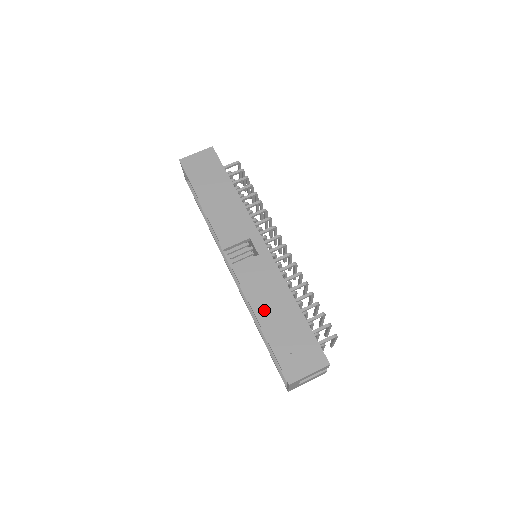
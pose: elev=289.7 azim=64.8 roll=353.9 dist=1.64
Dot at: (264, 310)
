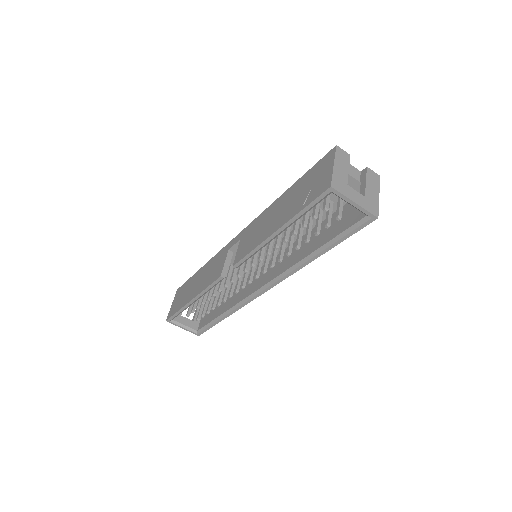
Dot at: (270, 228)
